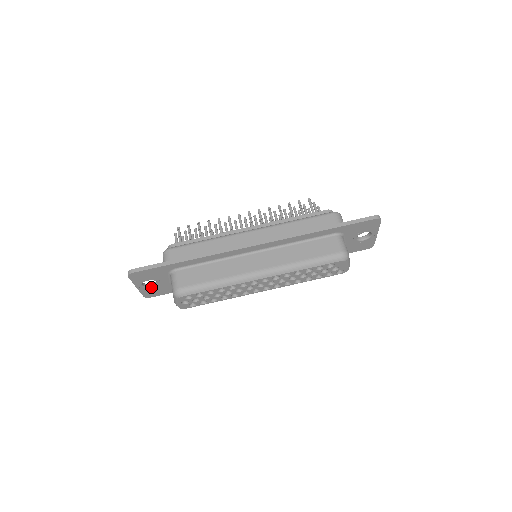
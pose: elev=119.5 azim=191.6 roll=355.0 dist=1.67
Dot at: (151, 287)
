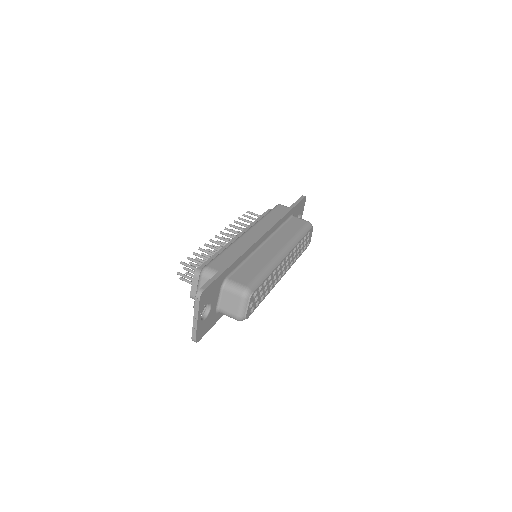
Dot at: (204, 319)
